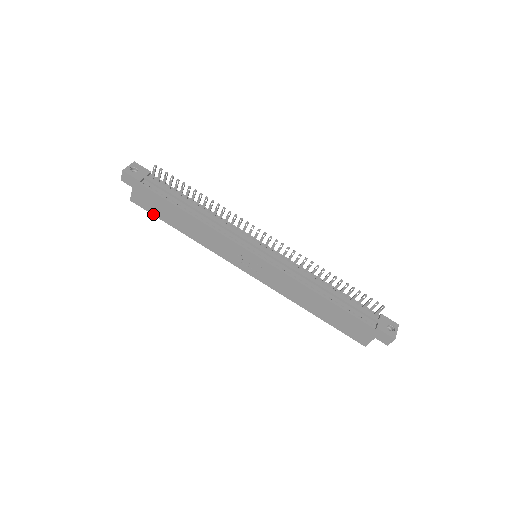
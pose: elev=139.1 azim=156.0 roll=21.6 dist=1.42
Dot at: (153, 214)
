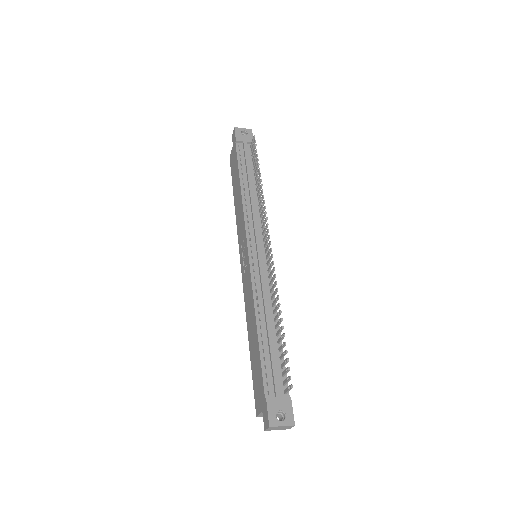
Dot at: (232, 176)
